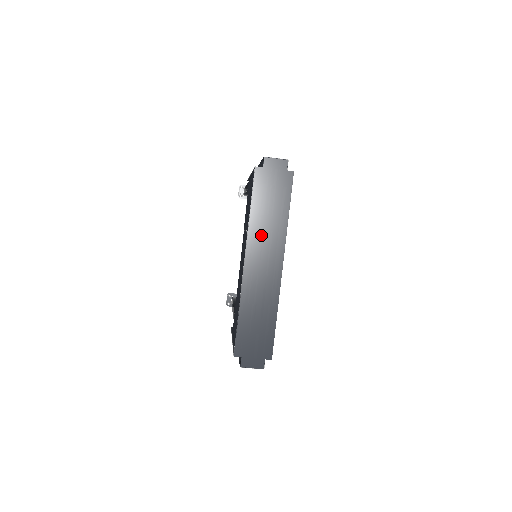
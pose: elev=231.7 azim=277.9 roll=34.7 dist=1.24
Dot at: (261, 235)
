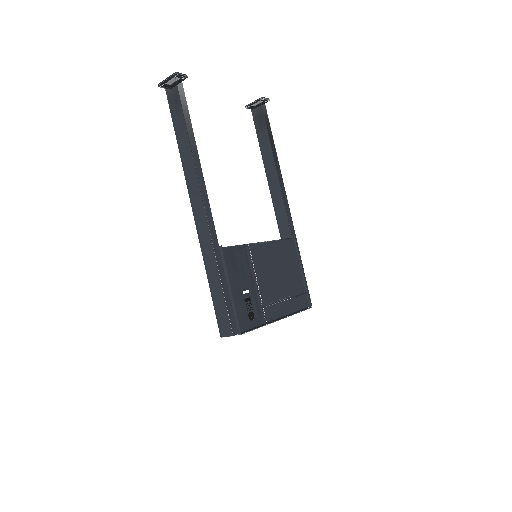
Dot at: occluded
